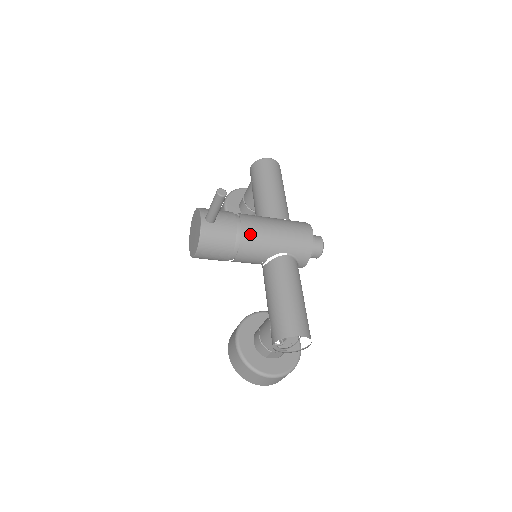
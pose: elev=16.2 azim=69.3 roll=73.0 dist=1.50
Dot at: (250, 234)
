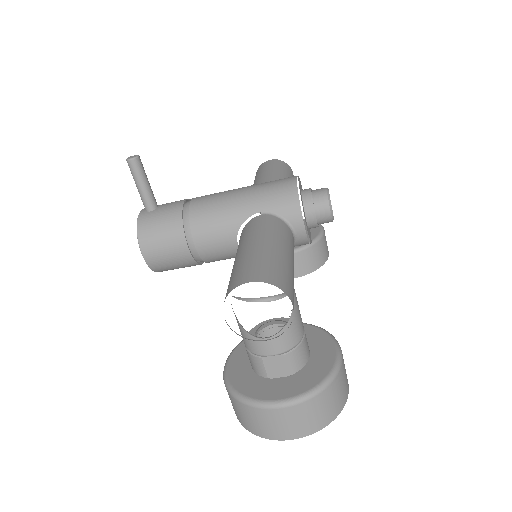
Dot at: (201, 206)
